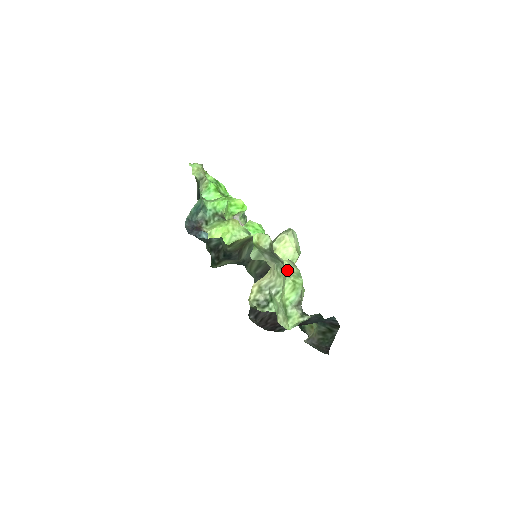
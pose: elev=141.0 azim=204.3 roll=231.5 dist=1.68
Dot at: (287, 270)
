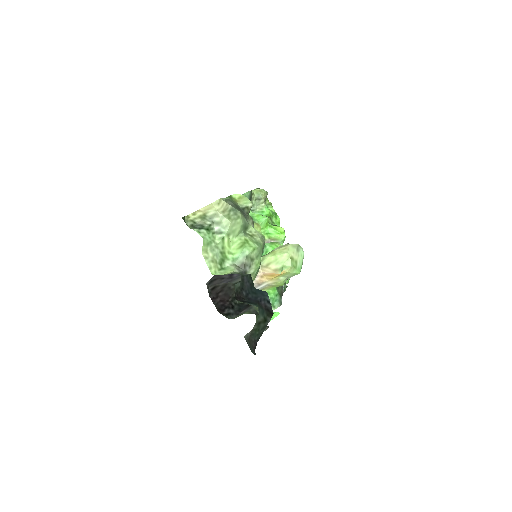
Dot at: (249, 233)
